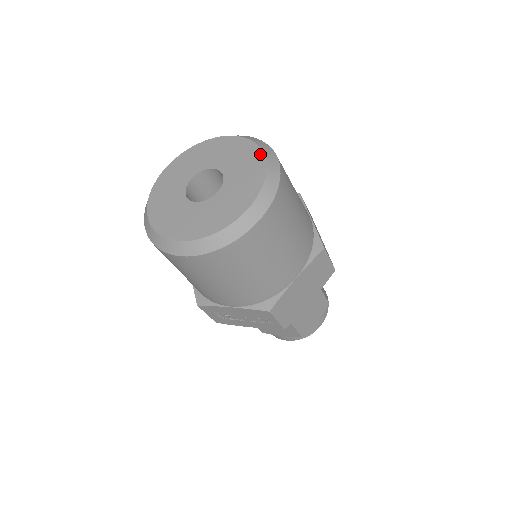
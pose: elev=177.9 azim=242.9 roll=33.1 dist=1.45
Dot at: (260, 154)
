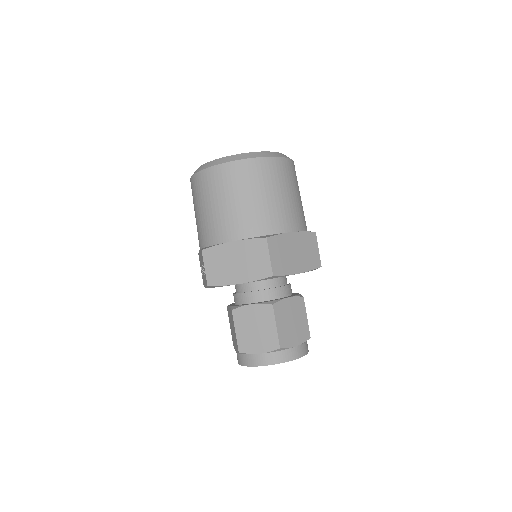
Dot at: (271, 152)
